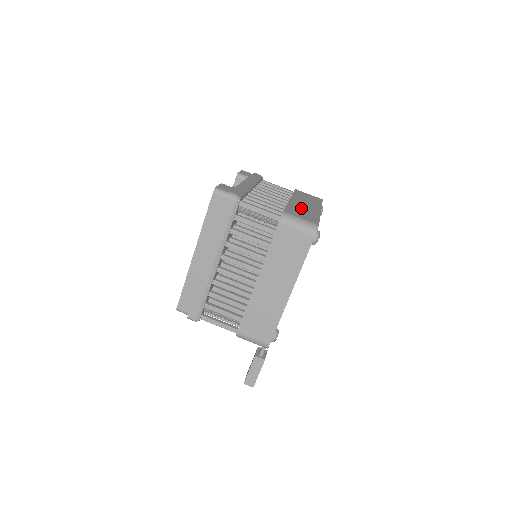
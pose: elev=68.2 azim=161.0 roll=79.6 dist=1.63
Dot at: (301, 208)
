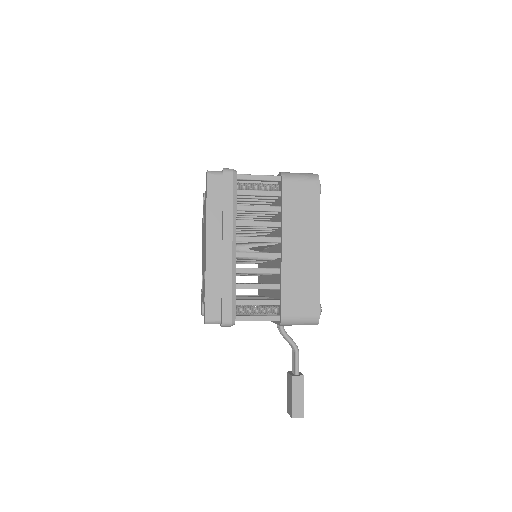
Dot at: occluded
